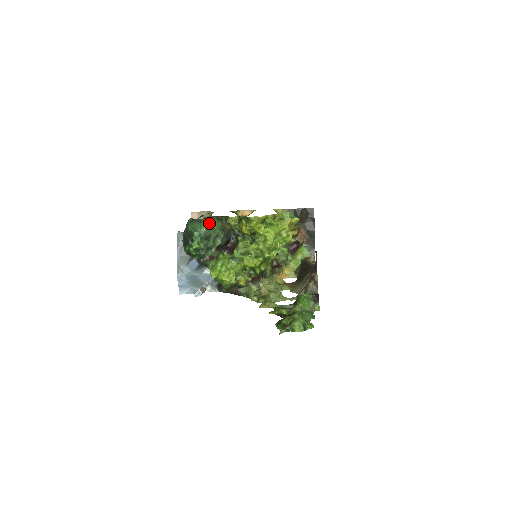
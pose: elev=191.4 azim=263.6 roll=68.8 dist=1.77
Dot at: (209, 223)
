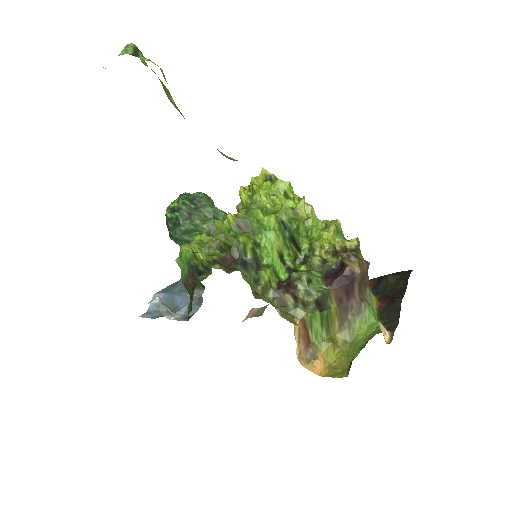
Dot at: (210, 197)
